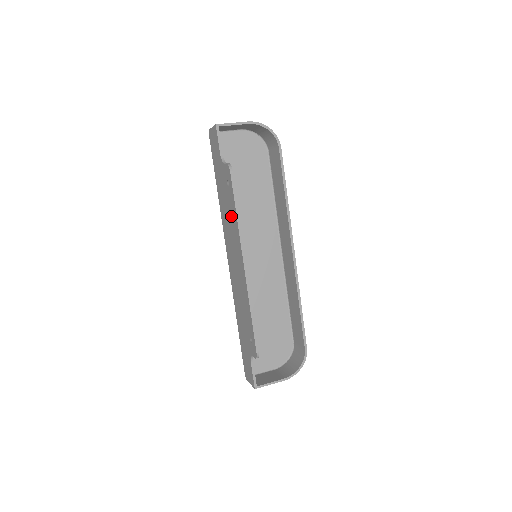
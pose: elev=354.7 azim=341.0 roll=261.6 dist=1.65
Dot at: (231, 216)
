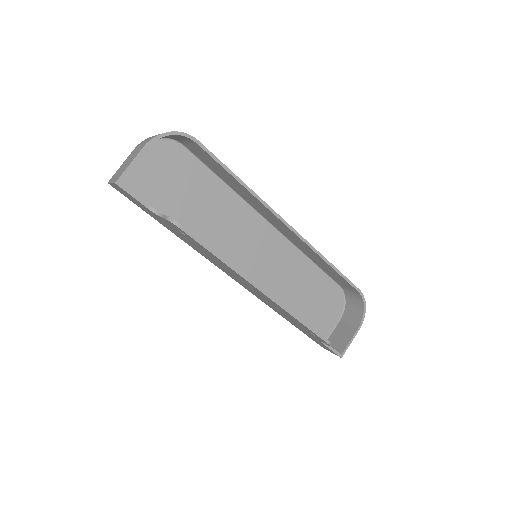
Dot at: (210, 256)
